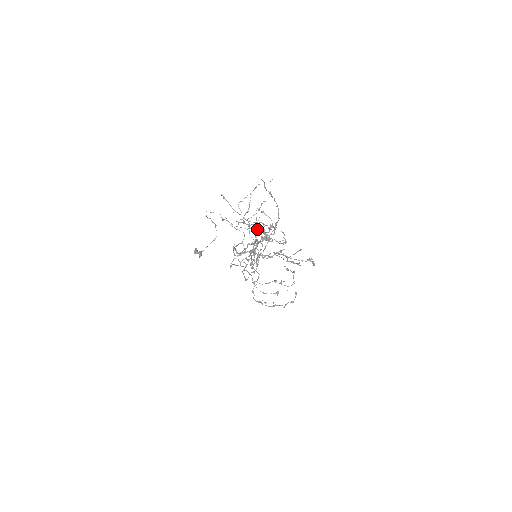
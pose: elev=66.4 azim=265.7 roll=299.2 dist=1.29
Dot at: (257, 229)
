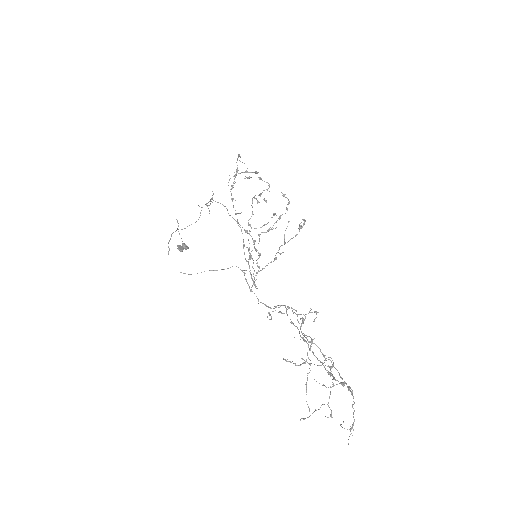
Dot at: occluded
